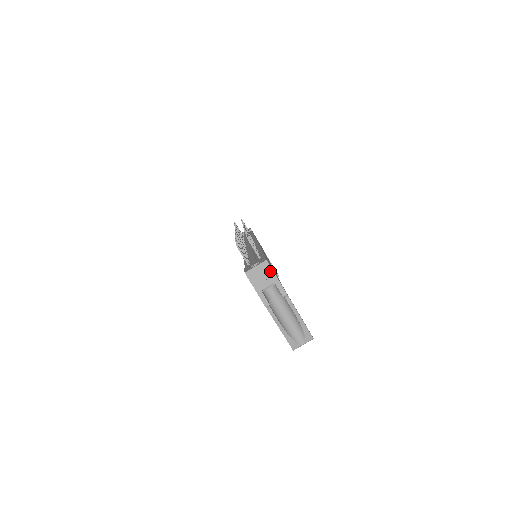
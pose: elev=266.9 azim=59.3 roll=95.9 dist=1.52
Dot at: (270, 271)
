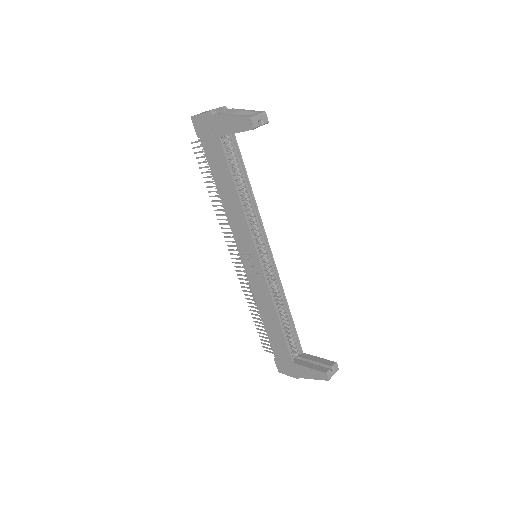
Dot at: occluded
